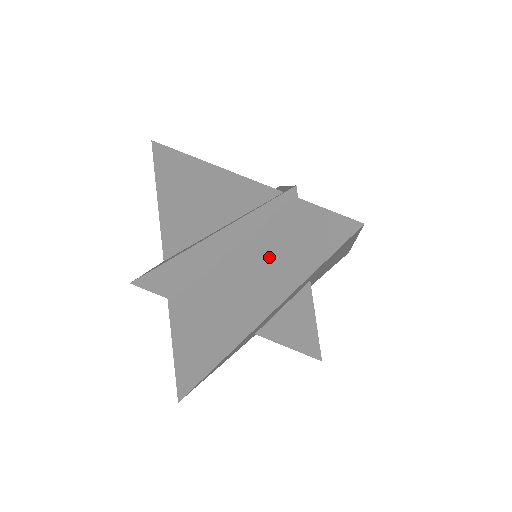
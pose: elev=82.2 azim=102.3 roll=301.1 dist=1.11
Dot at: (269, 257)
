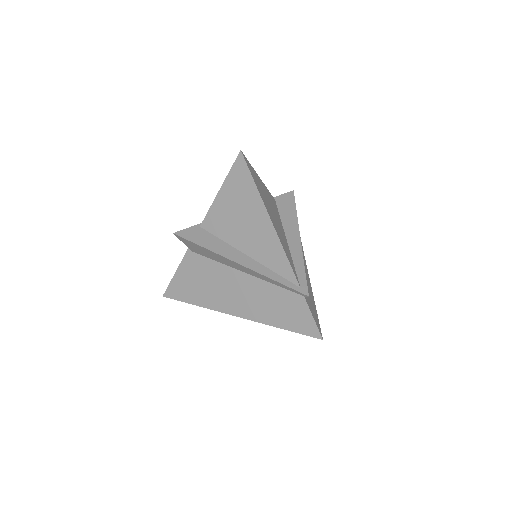
Dot at: (270, 301)
